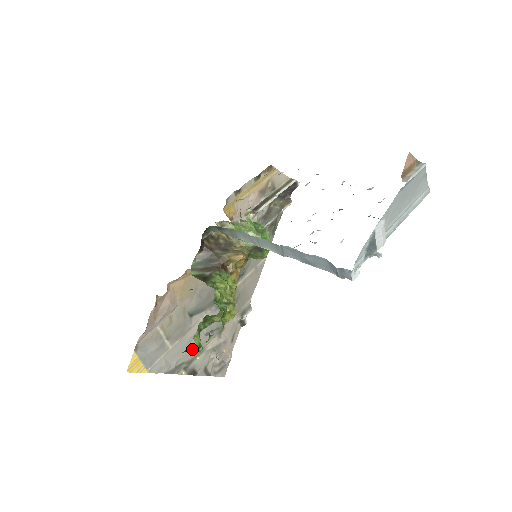
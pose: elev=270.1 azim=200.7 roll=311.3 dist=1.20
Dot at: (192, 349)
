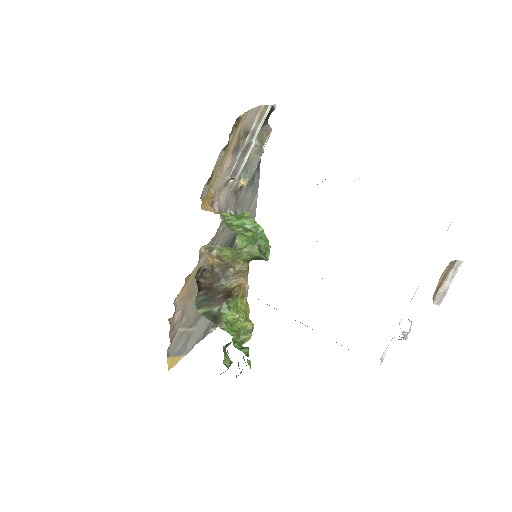
Dot at: occluded
